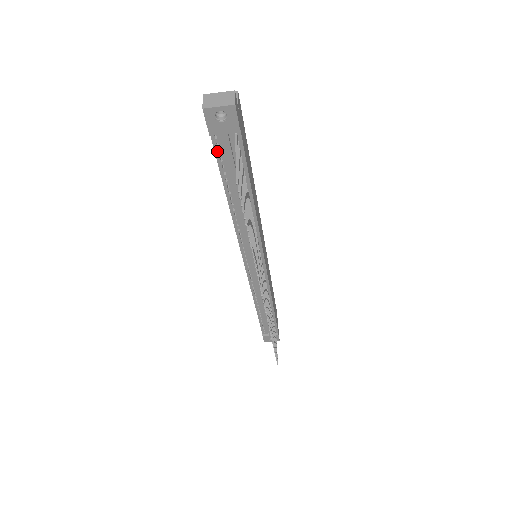
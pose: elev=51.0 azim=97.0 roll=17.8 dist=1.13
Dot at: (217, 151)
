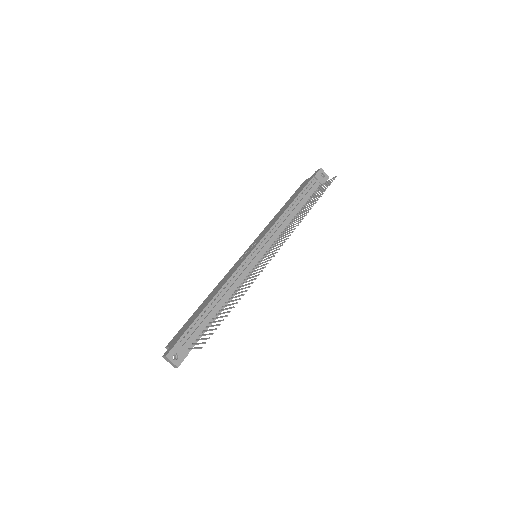
Dot at: (309, 184)
